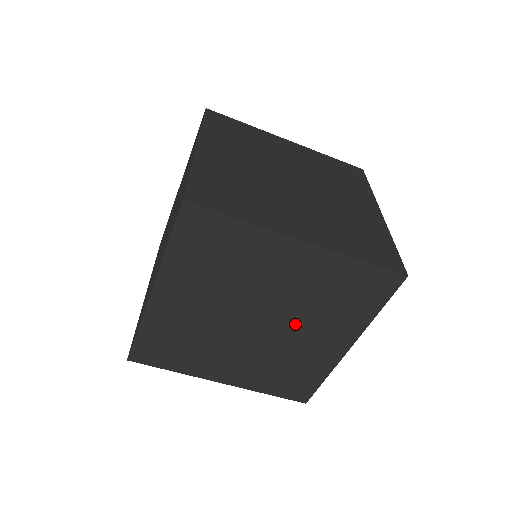
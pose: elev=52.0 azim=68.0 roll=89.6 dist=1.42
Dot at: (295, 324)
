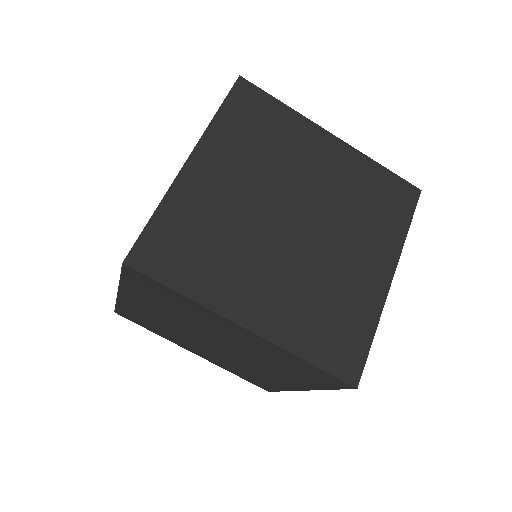
Dot at: (334, 232)
